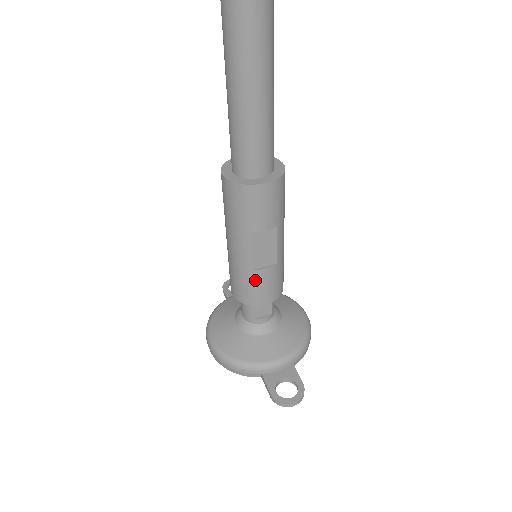
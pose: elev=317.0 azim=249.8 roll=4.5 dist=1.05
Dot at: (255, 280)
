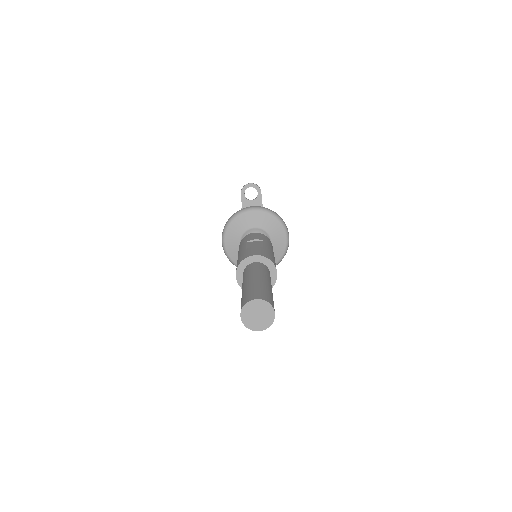
Dot at: occluded
